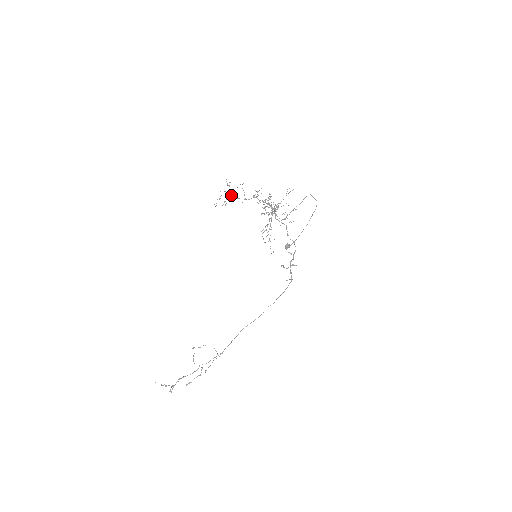
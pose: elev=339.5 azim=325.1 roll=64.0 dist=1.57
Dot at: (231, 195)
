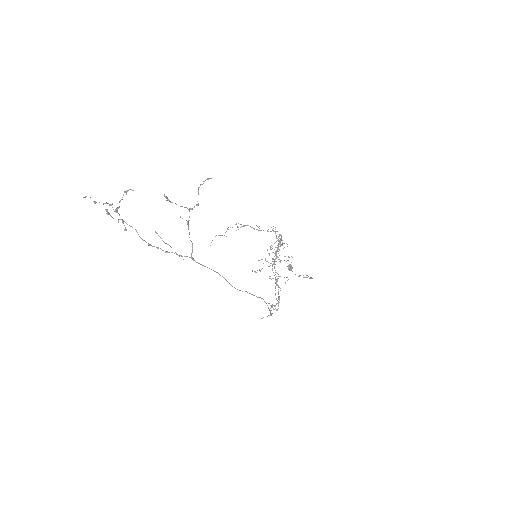
Dot at: (246, 225)
